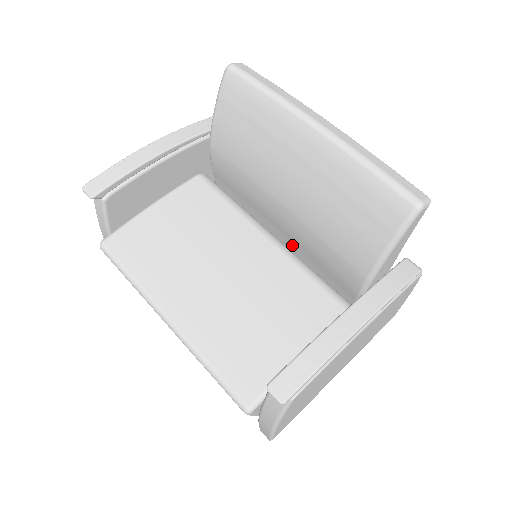
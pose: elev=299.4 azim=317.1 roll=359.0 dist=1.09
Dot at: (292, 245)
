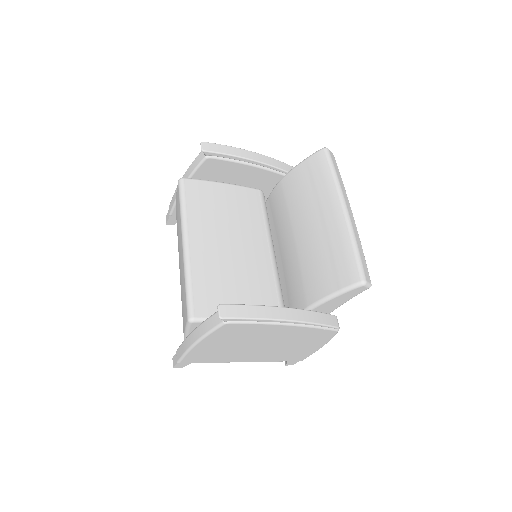
Dot at: (280, 267)
